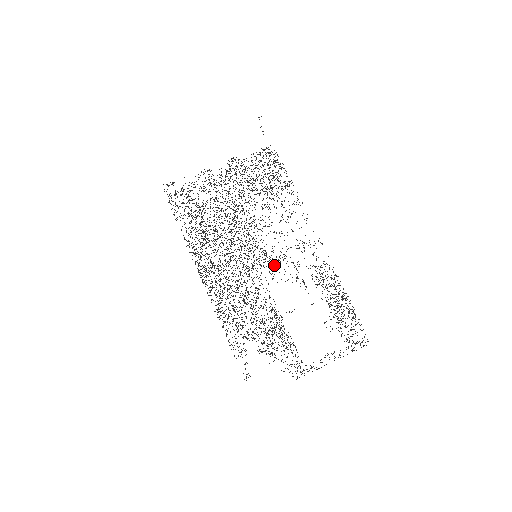
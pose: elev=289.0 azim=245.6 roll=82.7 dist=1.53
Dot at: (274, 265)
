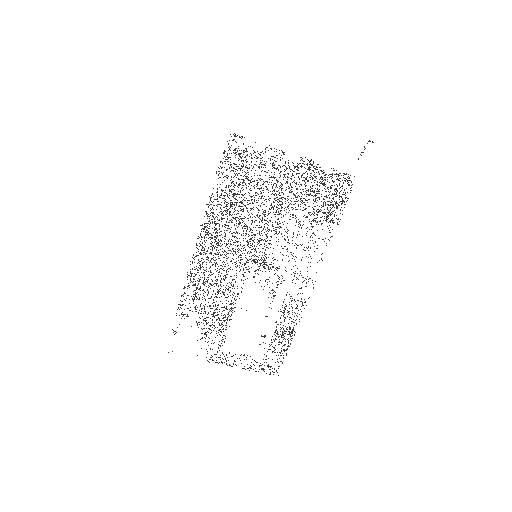
Dot at: (264, 268)
